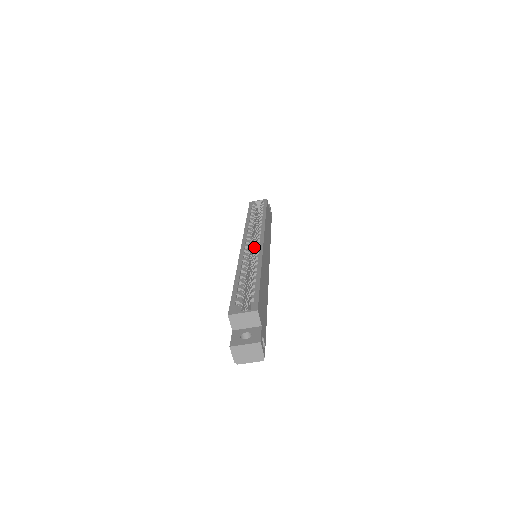
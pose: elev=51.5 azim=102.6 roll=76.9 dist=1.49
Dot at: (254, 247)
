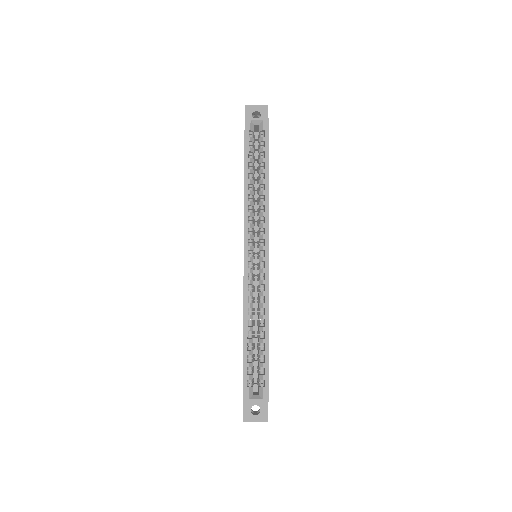
Dot at: (254, 242)
